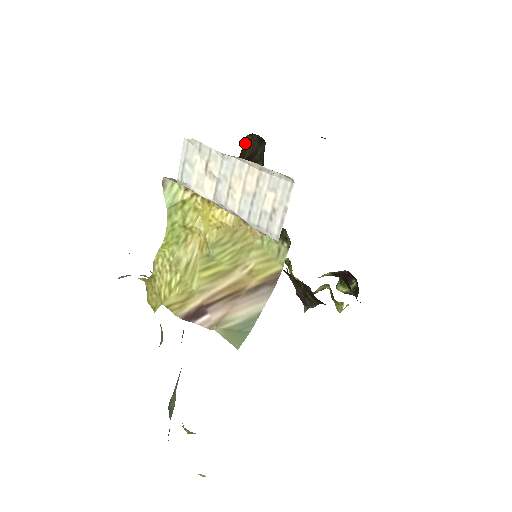
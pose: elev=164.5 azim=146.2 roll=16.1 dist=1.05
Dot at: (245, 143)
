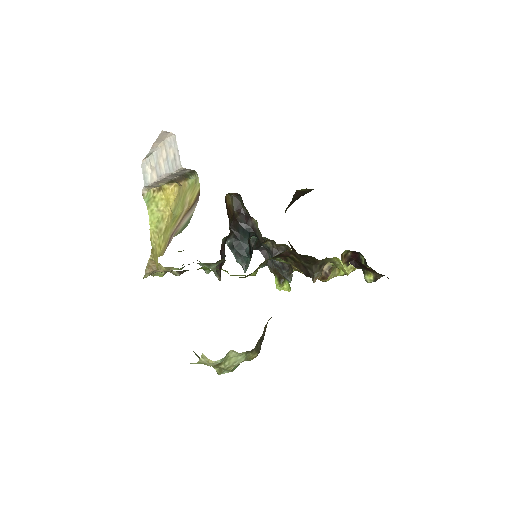
Dot at: (228, 201)
